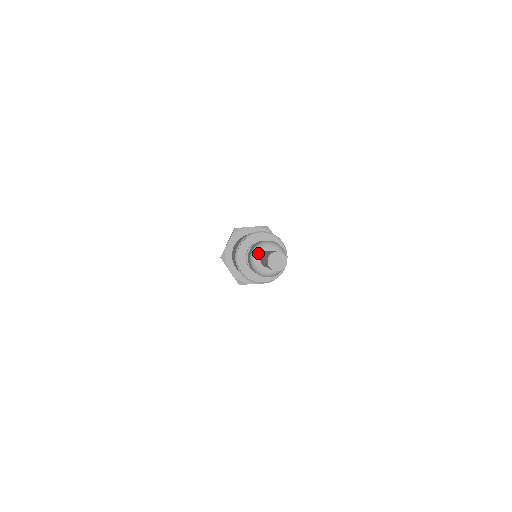
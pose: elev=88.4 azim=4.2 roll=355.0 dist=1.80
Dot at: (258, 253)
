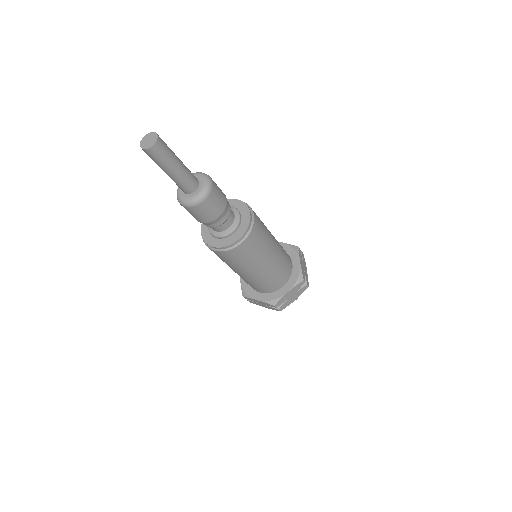
Dot at: (180, 190)
